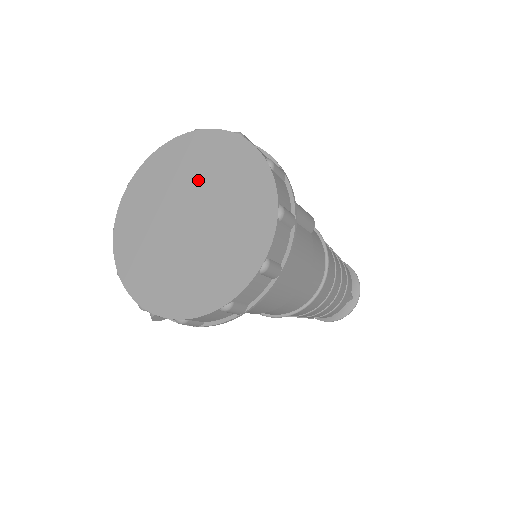
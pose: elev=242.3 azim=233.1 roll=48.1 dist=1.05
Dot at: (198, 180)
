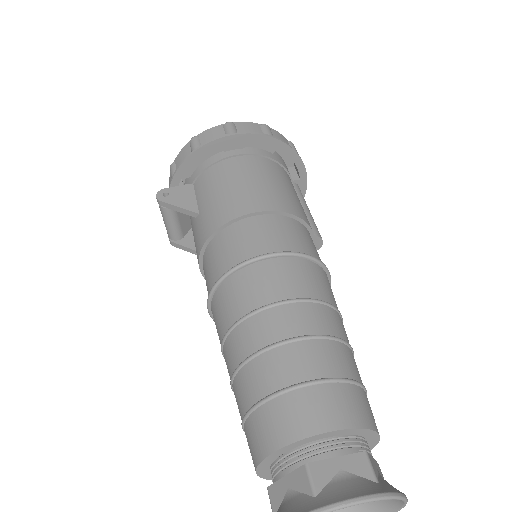
Dot at: occluded
